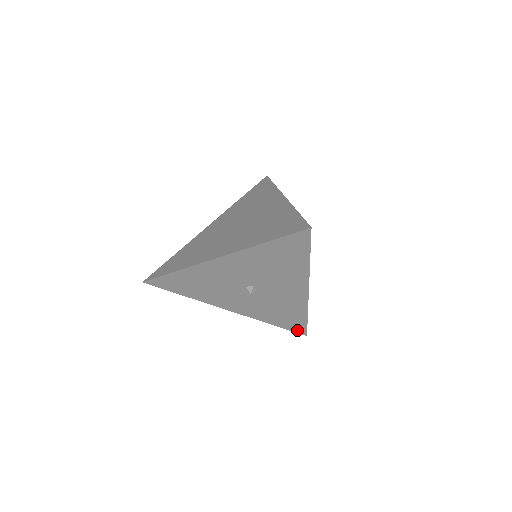
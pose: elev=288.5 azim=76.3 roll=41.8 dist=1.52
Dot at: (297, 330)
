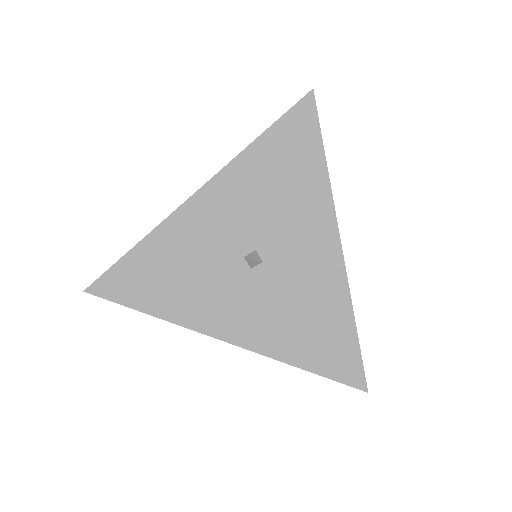
Dot at: (347, 375)
